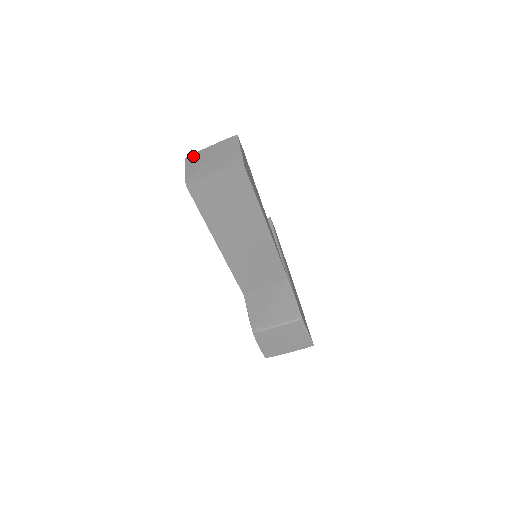
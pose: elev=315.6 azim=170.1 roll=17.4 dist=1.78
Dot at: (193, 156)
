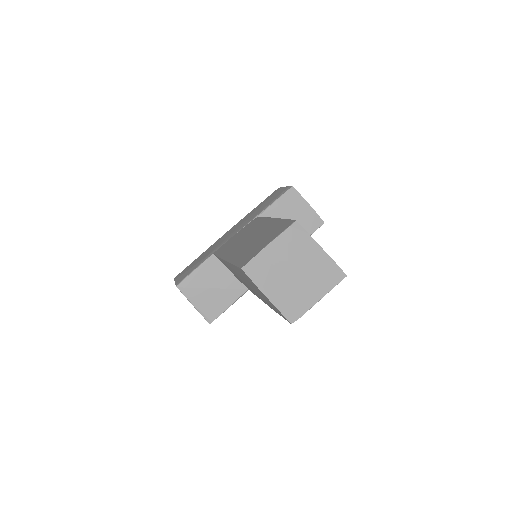
Dot at: (299, 234)
